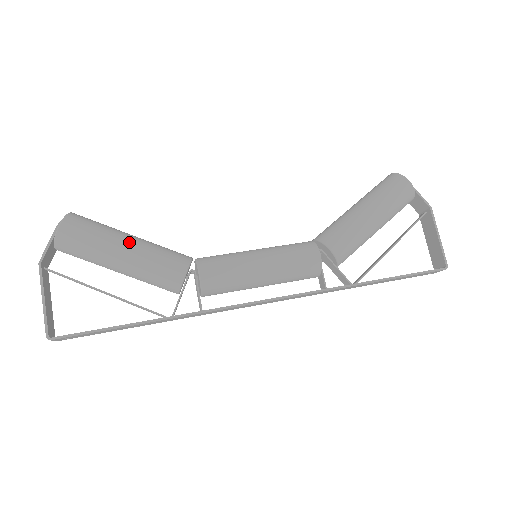
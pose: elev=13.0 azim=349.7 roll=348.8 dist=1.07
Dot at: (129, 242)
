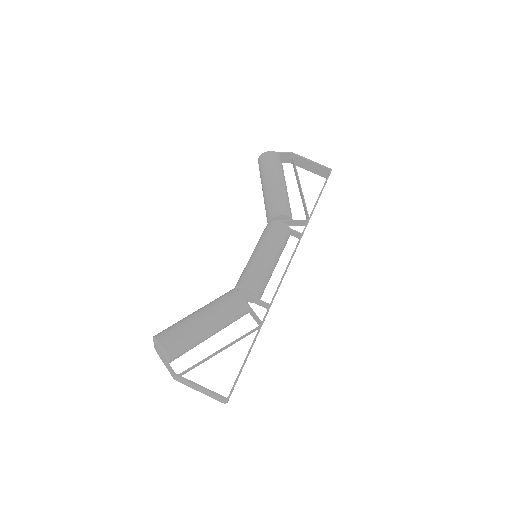
Dot at: (200, 313)
